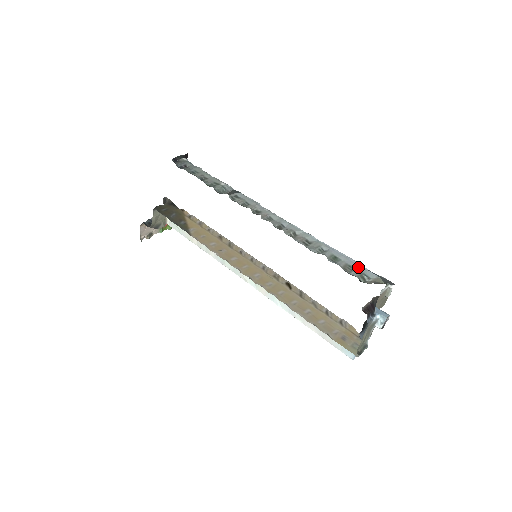
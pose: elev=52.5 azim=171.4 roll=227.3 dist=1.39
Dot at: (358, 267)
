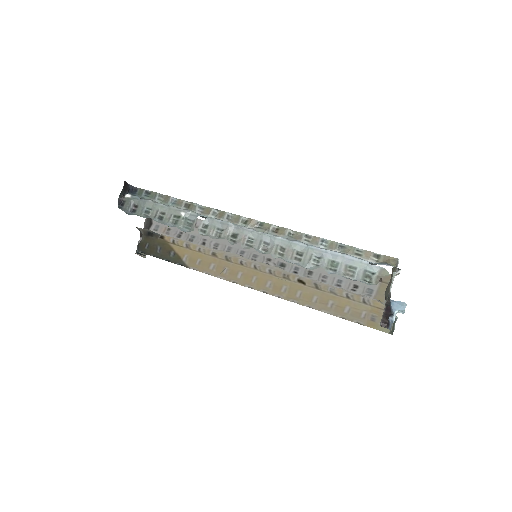
Dot at: (358, 264)
